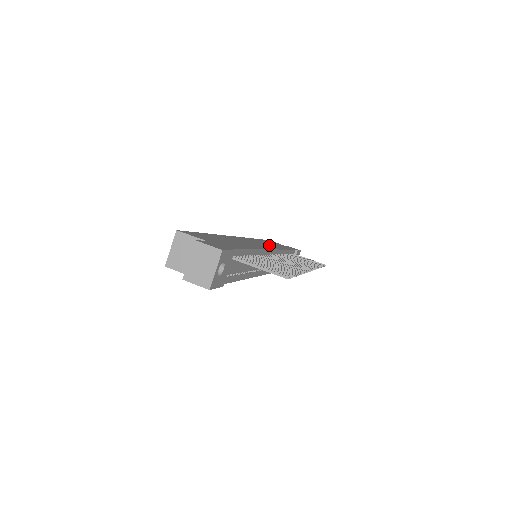
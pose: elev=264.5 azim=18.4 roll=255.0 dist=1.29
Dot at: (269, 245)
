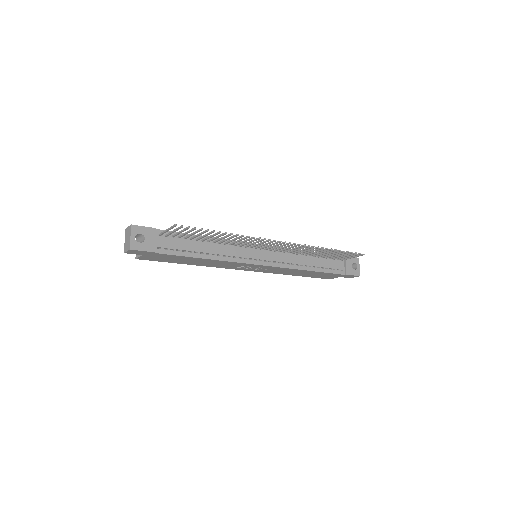
Dot at: occluded
